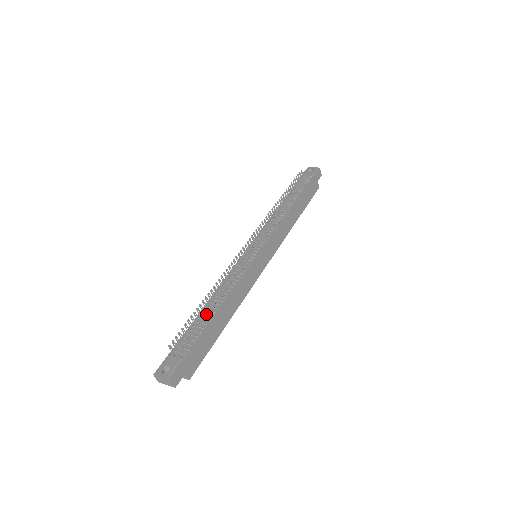
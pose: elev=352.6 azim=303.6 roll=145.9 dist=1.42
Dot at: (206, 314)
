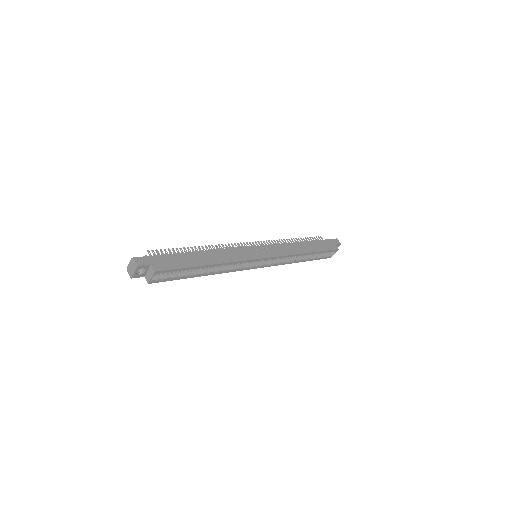
Dot at: occluded
